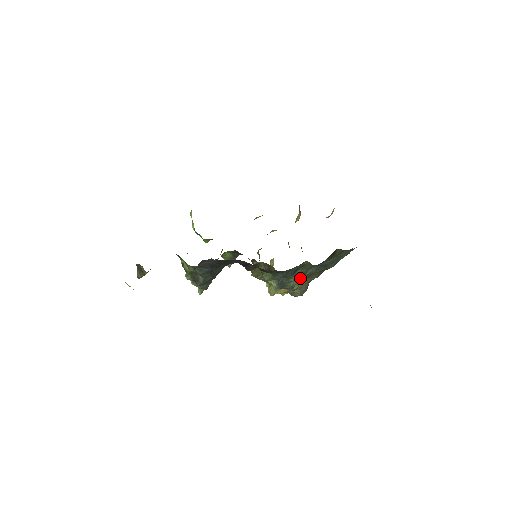
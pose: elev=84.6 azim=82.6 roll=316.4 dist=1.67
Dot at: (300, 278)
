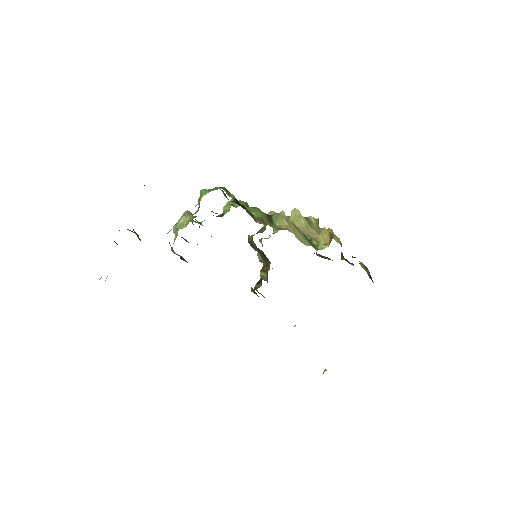
Dot at: occluded
